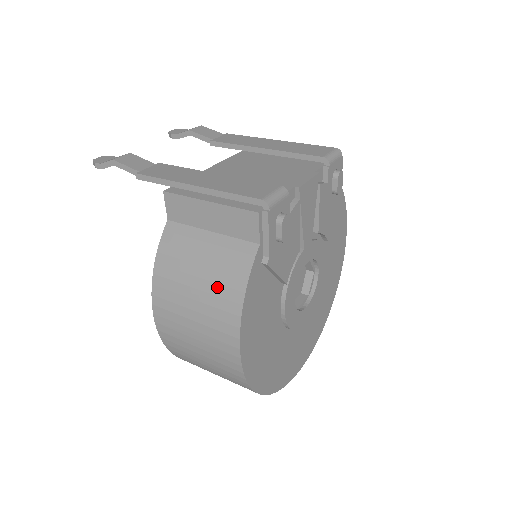
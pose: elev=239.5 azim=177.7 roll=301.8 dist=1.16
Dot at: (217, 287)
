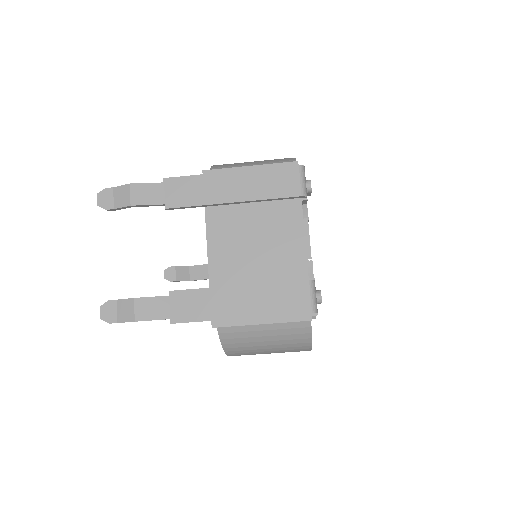
Dot at: (287, 345)
